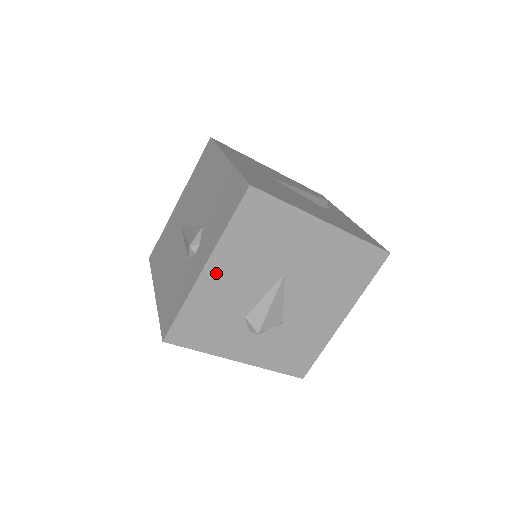
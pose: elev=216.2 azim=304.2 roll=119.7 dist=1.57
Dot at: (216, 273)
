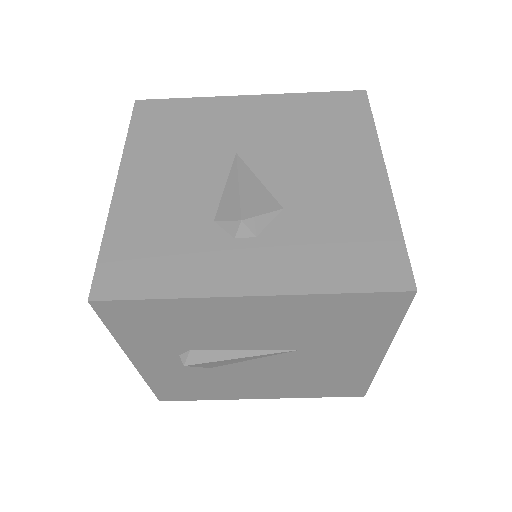
Dot at: (136, 183)
